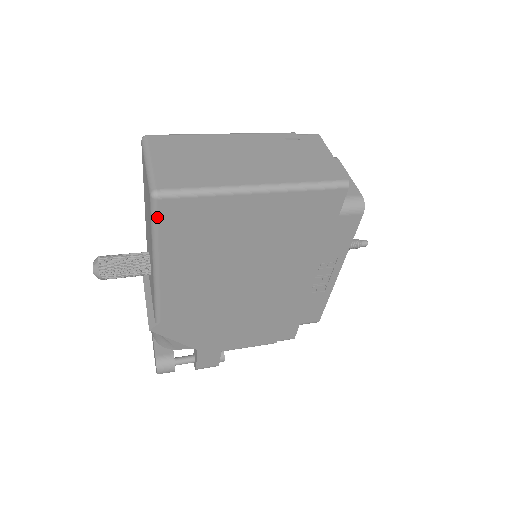
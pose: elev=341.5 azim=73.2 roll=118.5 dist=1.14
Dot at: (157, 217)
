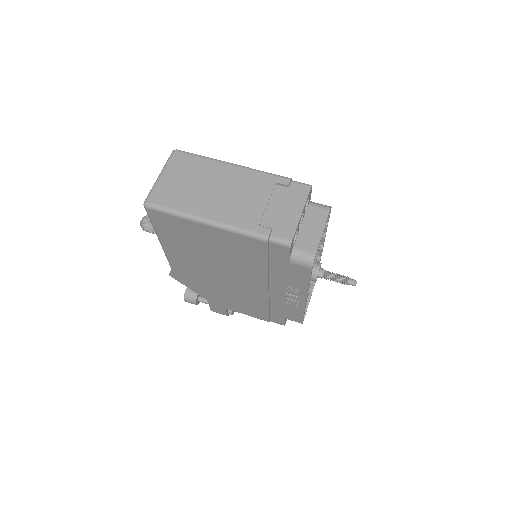
Dot at: (150, 217)
